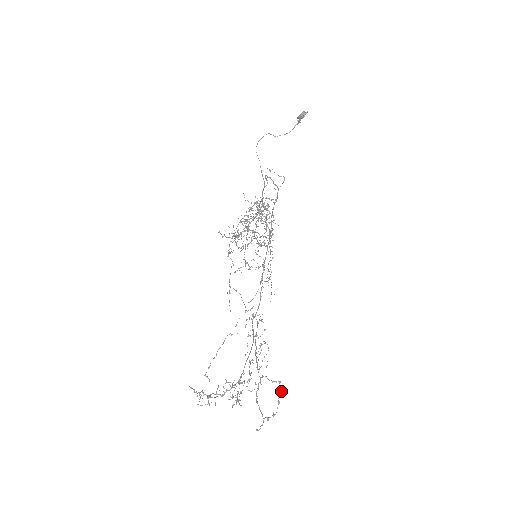
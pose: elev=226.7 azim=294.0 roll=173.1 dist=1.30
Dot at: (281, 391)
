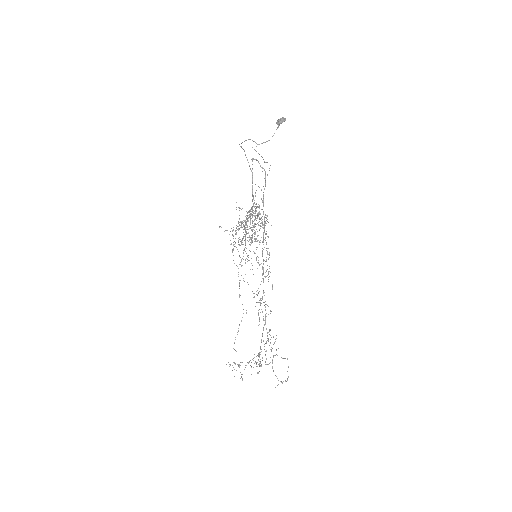
Dot at: occluded
